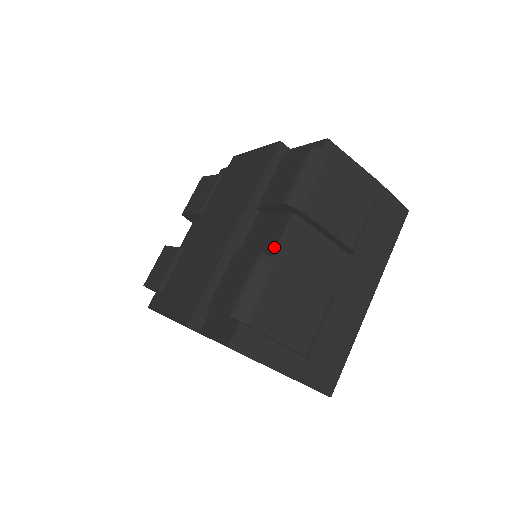
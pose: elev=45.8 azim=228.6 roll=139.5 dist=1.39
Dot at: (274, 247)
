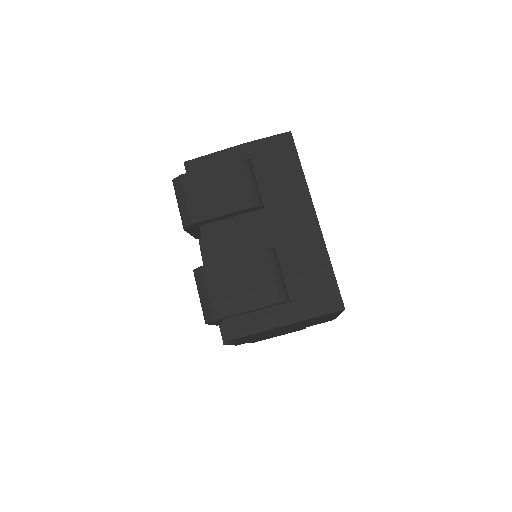
Dot at: (206, 257)
